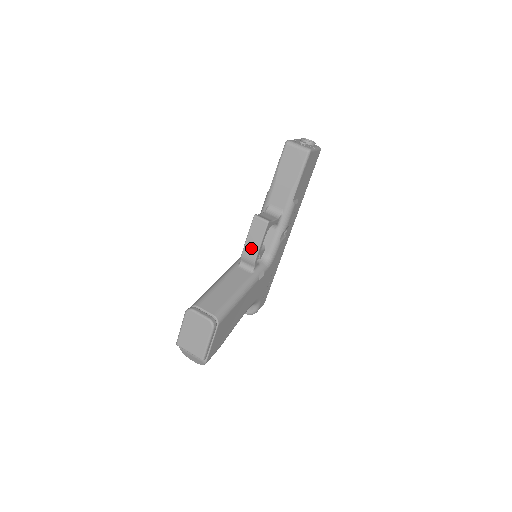
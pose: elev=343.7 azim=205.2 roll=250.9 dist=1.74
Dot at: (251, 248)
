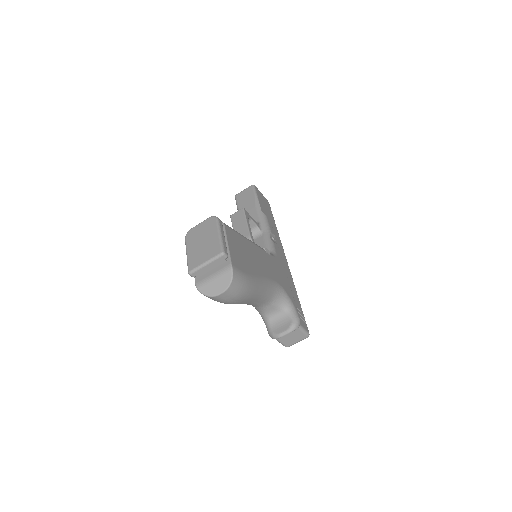
Dot at: (241, 233)
